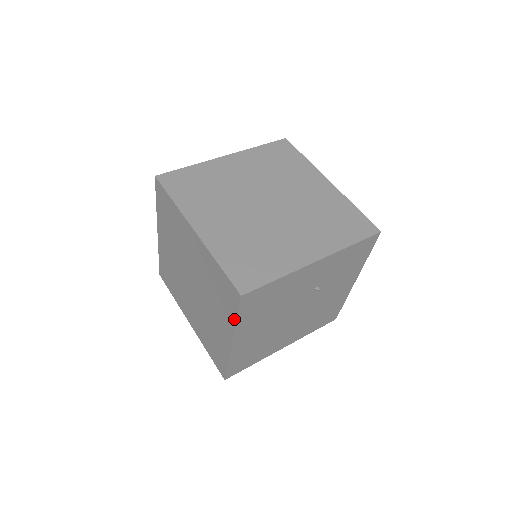
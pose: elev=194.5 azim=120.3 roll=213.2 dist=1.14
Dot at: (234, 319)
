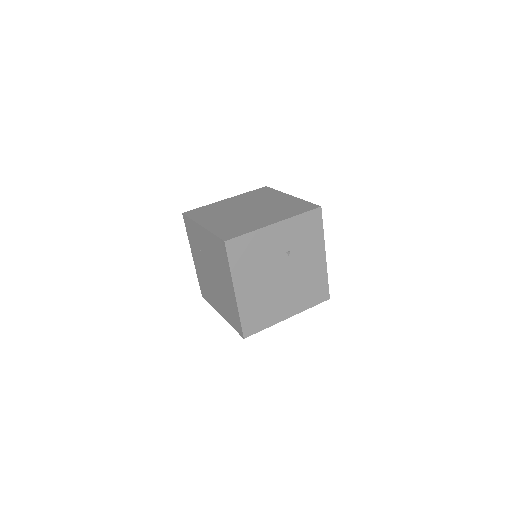
Dot at: (228, 267)
